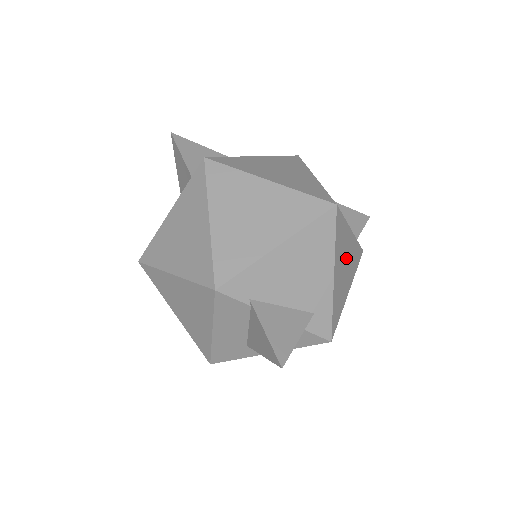
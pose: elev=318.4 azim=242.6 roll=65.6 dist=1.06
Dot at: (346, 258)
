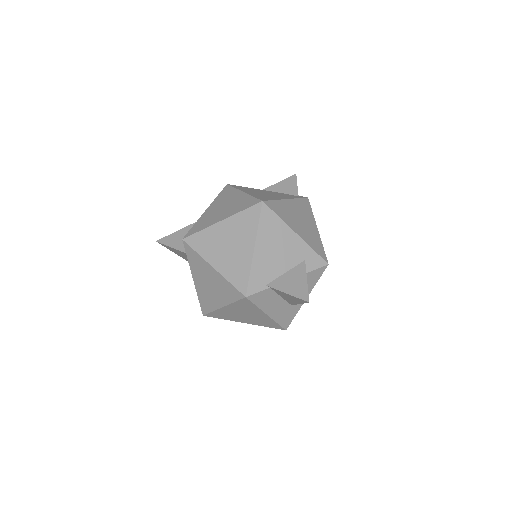
Dot at: (297, 216)
